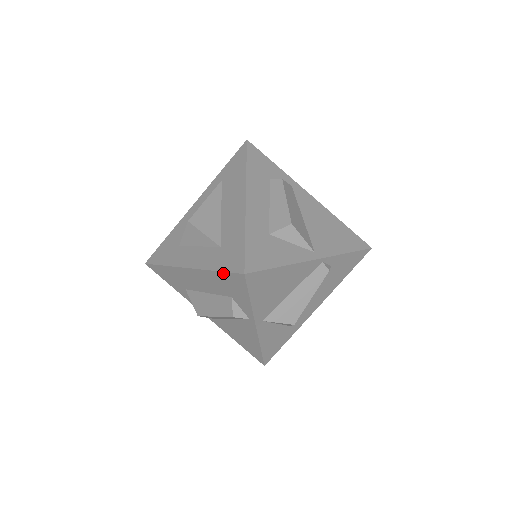
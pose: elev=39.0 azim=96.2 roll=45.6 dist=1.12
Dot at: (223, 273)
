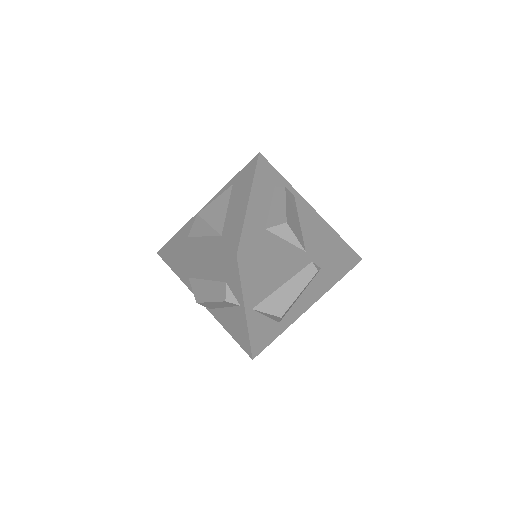
Dot at: (219, 256)
